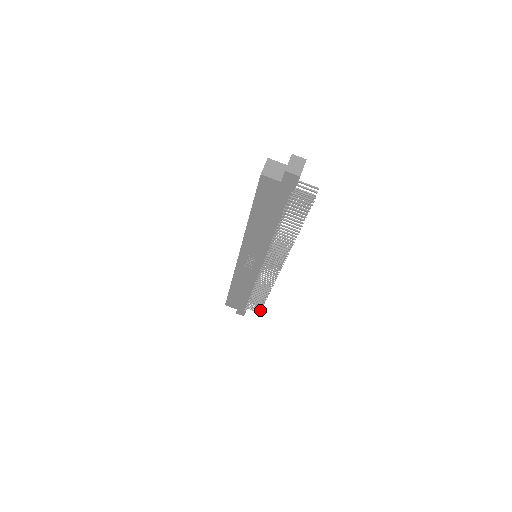
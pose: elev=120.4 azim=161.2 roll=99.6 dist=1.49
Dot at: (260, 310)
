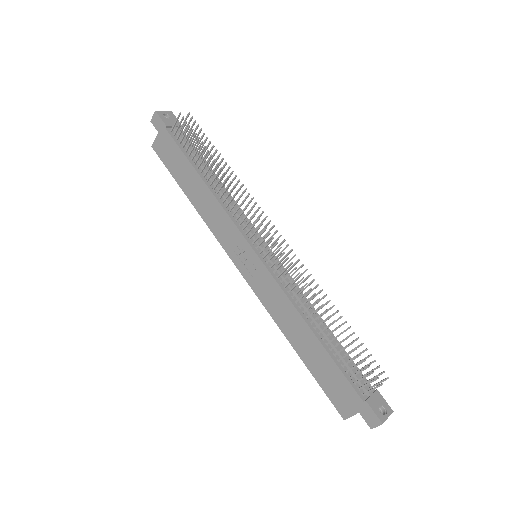
Dot at: (372, 373)
